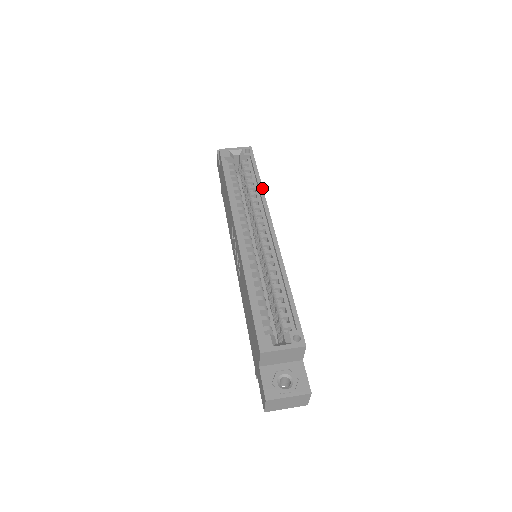
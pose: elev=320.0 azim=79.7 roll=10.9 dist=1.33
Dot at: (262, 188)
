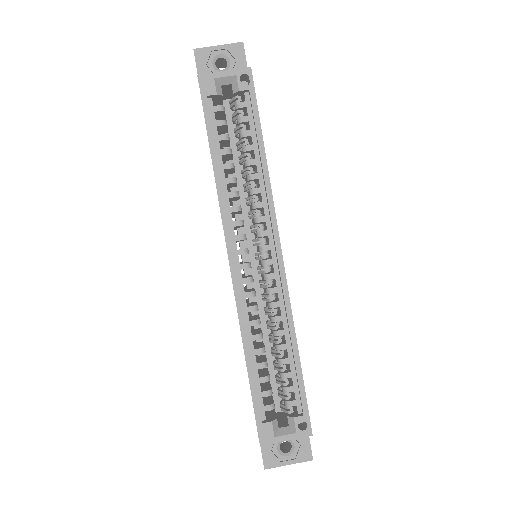
Dot at: (267, 171)
